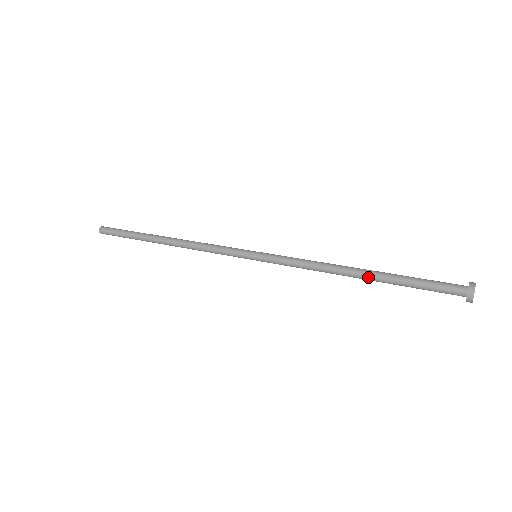
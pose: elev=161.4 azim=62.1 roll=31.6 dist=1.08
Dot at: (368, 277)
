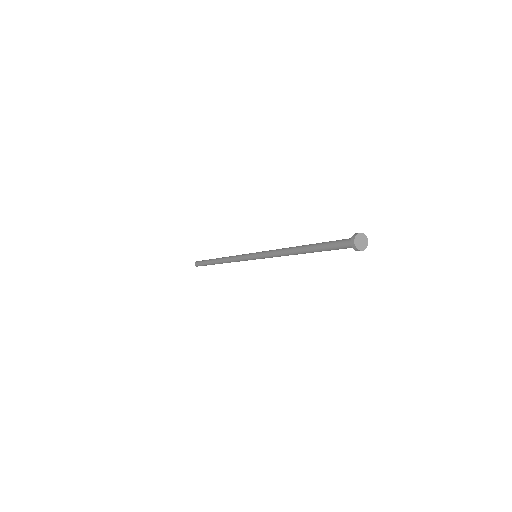
Dot at: (304, 247)
